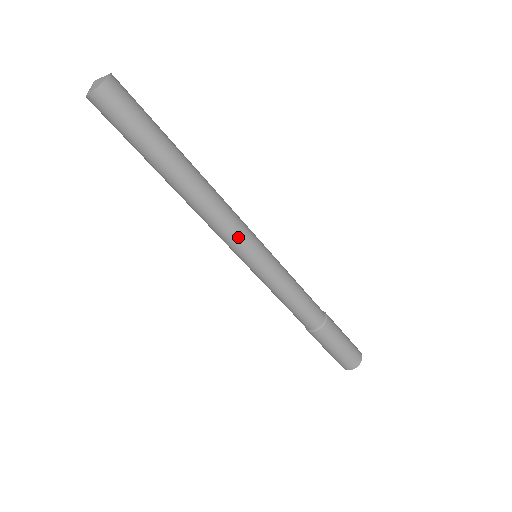
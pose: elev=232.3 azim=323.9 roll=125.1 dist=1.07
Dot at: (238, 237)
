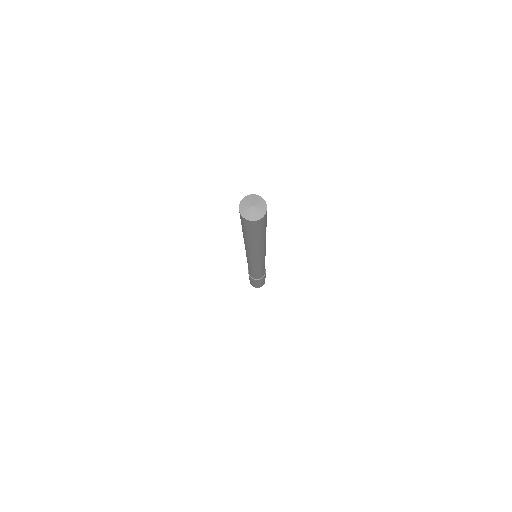
Dot at: occluded
